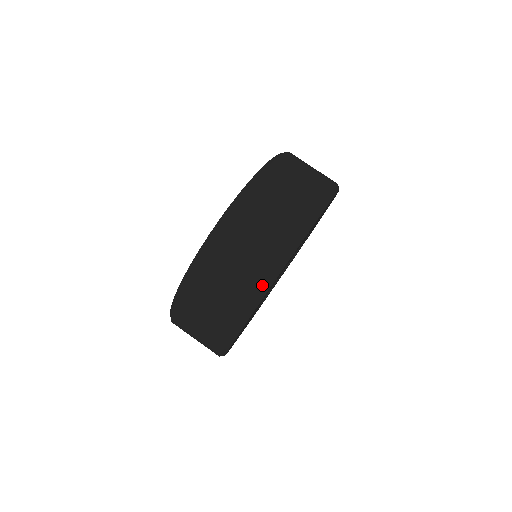
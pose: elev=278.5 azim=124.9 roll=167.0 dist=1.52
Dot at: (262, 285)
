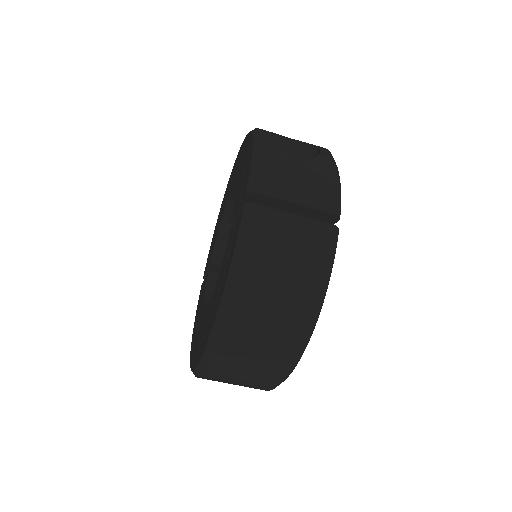
Dot at: occluded
